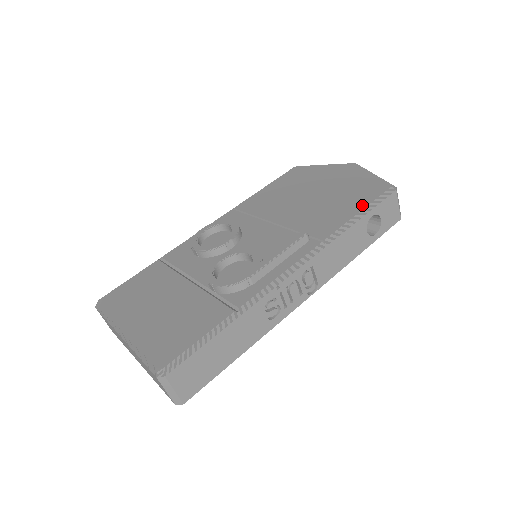
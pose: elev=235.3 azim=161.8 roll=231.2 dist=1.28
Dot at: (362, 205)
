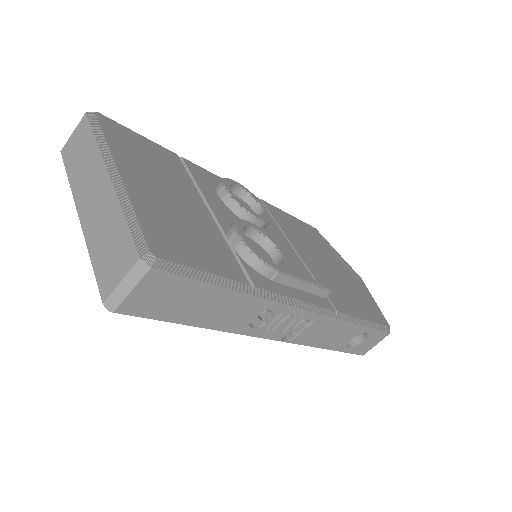
Dot at: (369, 317)
